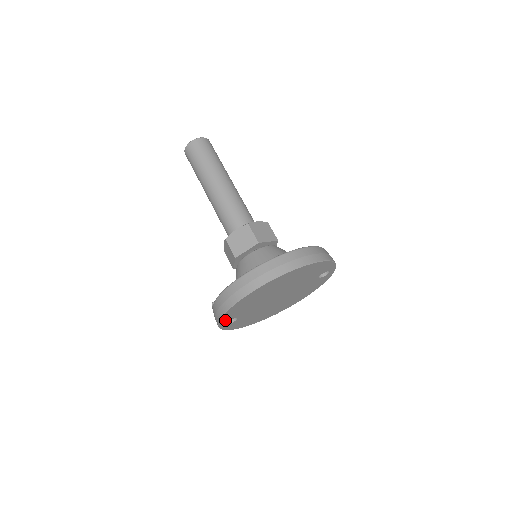
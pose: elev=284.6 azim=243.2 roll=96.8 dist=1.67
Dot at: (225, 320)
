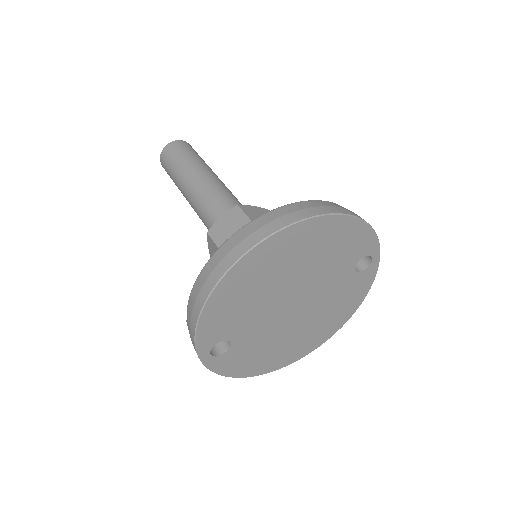
Dot at: (207, 341)
